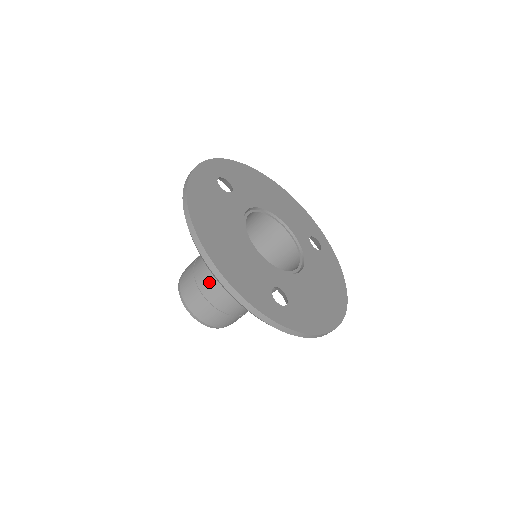
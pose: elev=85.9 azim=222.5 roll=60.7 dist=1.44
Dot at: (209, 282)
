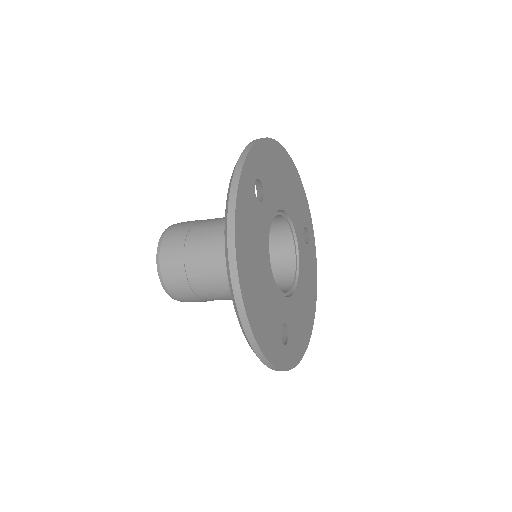
Dot at: (203, 279)
